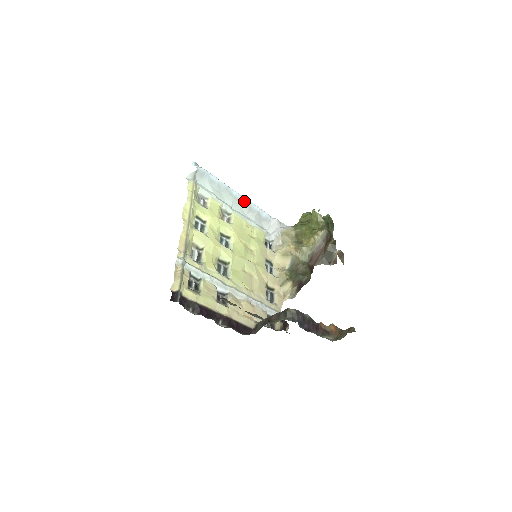
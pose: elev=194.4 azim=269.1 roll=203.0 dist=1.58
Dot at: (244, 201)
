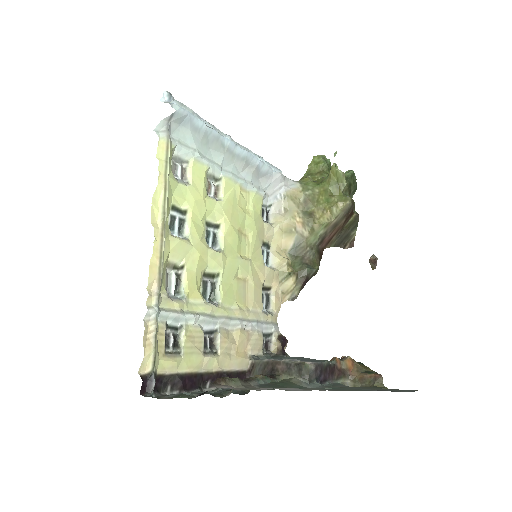
Dot at: (240, 153)
